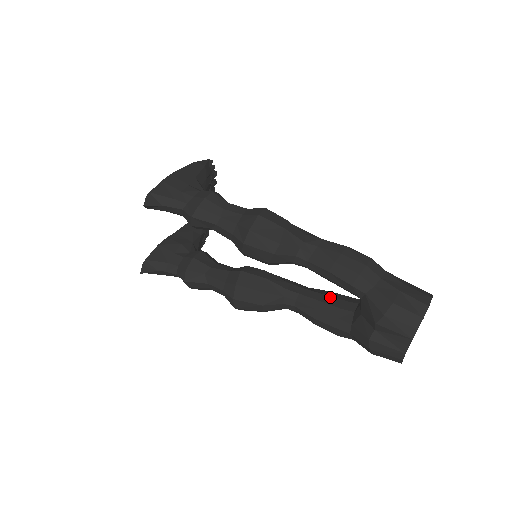
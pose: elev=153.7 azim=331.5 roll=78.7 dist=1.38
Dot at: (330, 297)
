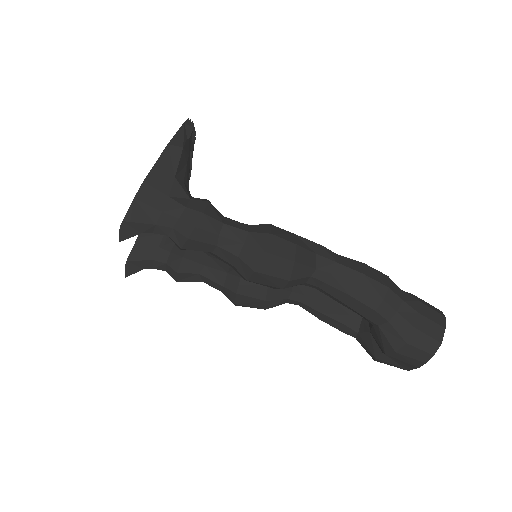
Dot at: occluded
